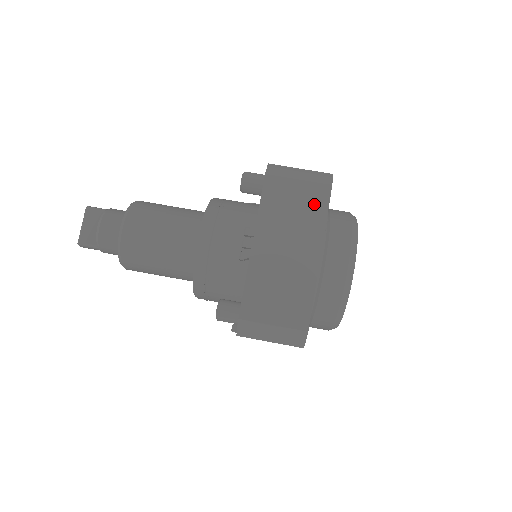
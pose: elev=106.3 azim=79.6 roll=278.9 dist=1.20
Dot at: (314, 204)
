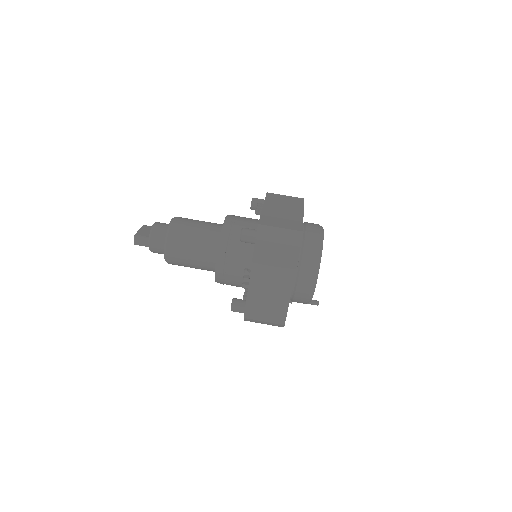
Dot at: (296, 201)
